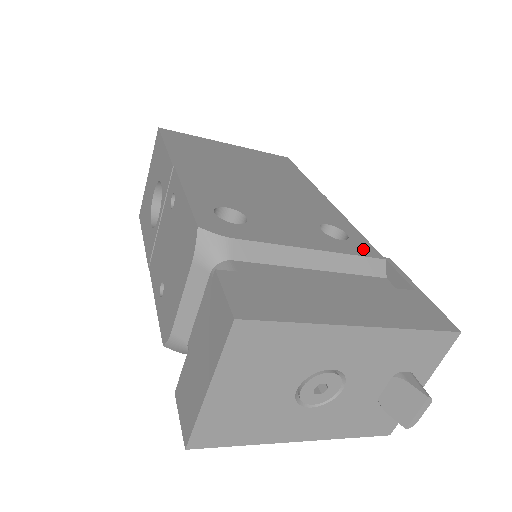
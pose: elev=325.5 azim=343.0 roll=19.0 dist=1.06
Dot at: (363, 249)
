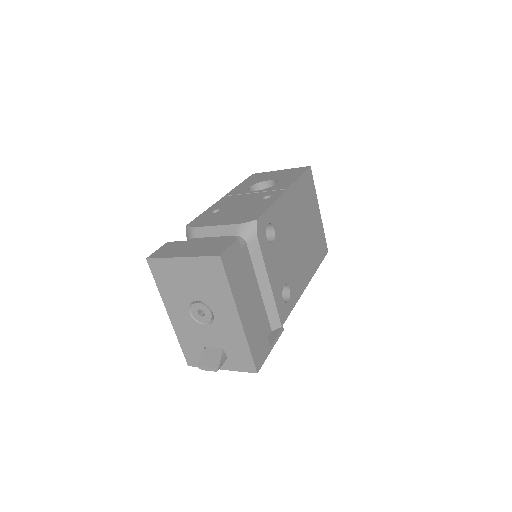
Dot at: (283, 312)
